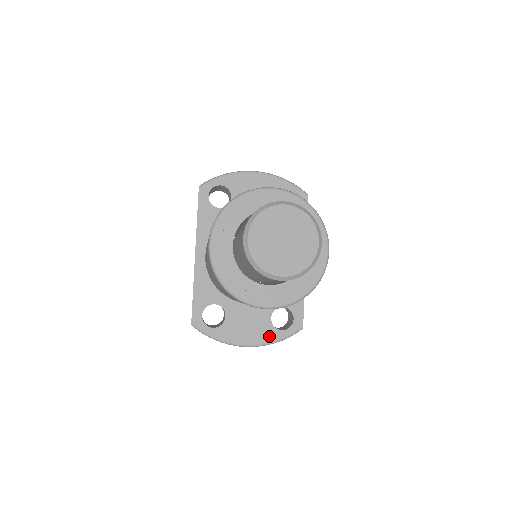
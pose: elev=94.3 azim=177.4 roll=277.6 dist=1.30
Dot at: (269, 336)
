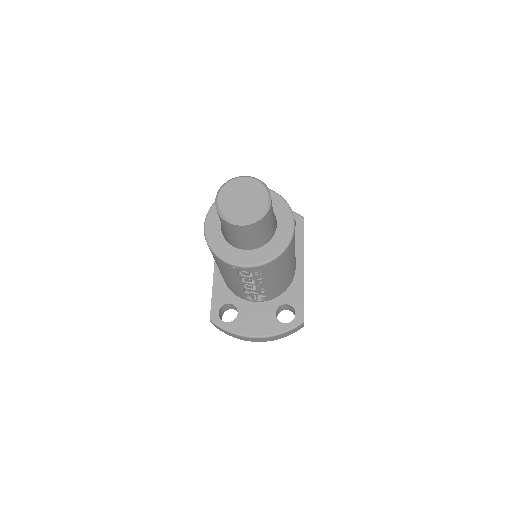
Dot at: (274, 328)
